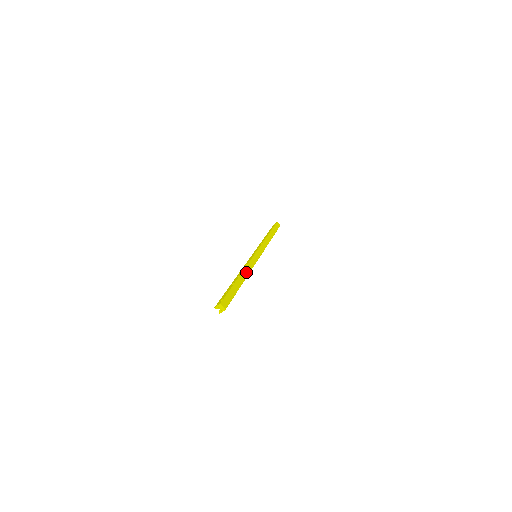
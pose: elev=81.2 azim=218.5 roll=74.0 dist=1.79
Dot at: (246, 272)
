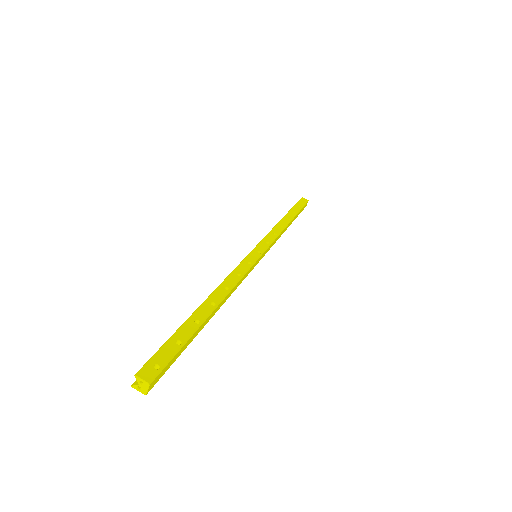
Dot at: (228, 296)
